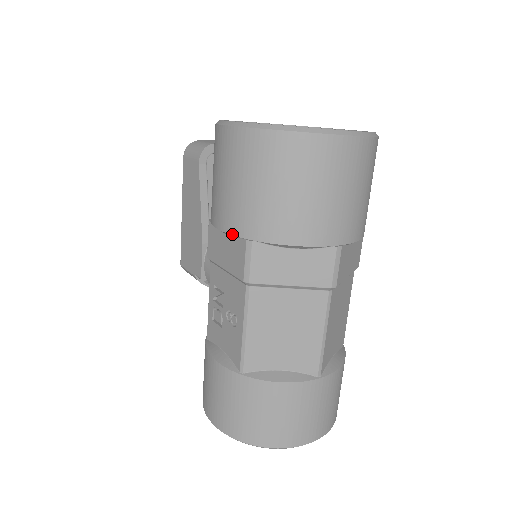
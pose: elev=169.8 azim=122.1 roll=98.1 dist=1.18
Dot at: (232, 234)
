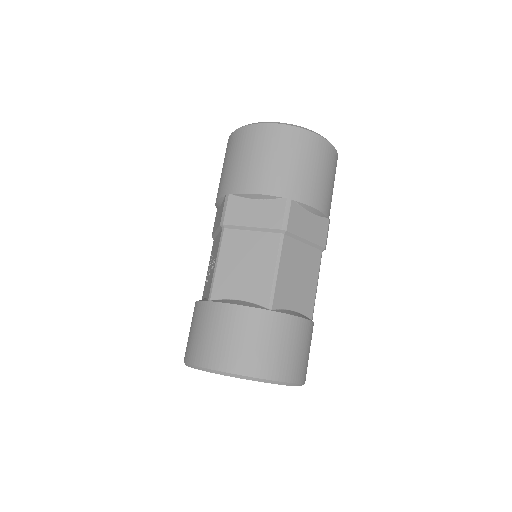
Dot at: (220, 197)
